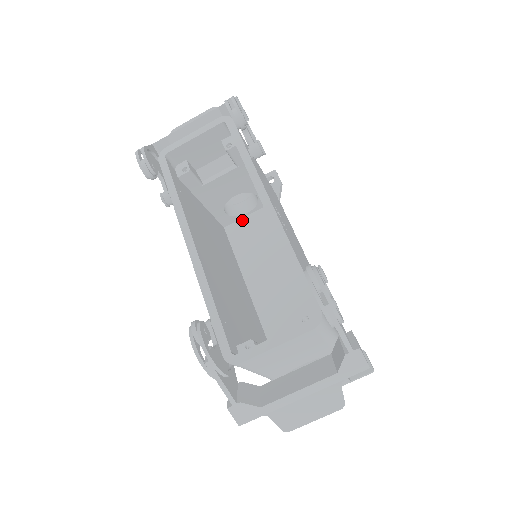
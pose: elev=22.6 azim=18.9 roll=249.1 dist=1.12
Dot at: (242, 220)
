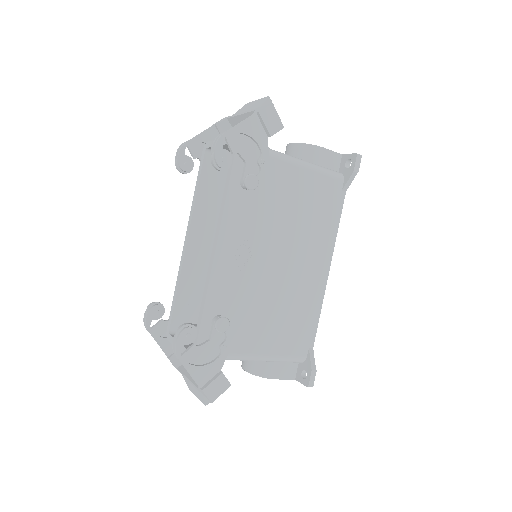
Dot at: occluded
